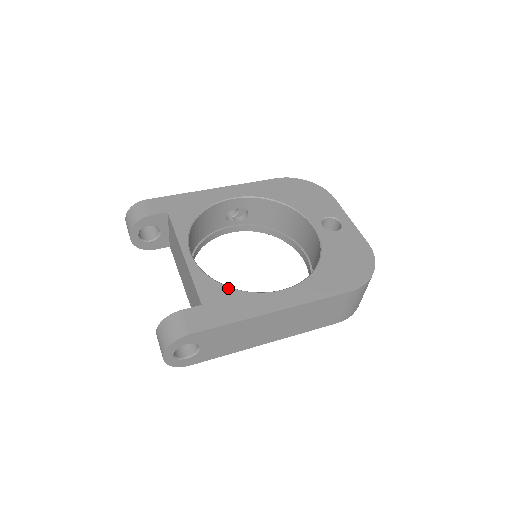
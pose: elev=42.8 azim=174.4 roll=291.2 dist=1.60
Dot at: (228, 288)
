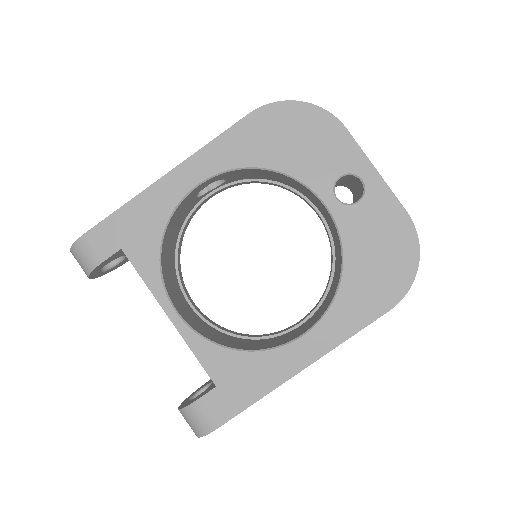
Dot at: (238, 353)
